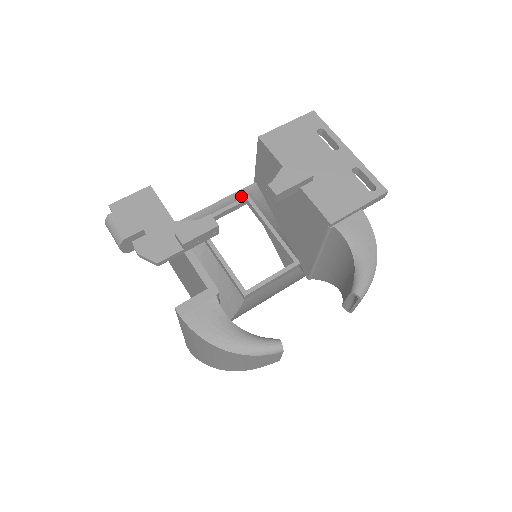
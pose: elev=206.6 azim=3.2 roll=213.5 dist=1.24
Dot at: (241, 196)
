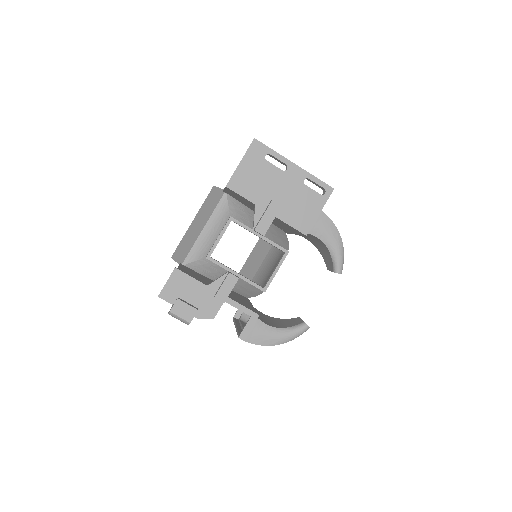
Dot at: (221, 211)
